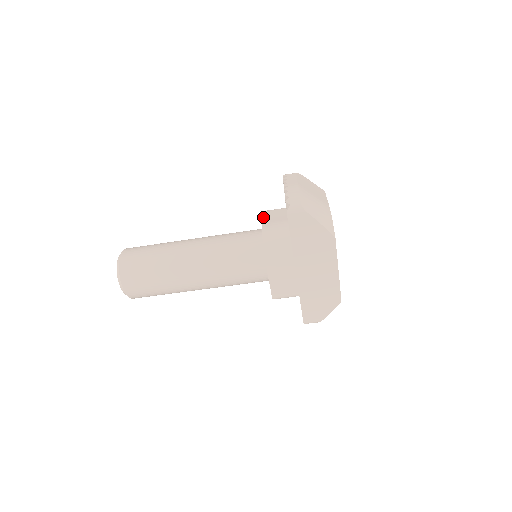
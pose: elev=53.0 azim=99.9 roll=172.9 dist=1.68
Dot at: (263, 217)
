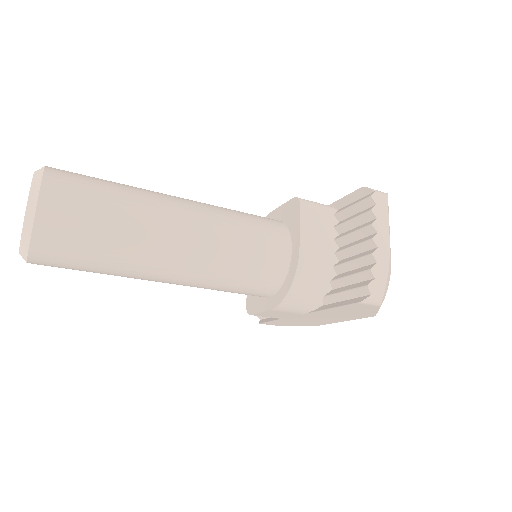
Dot at: (302, 226)
